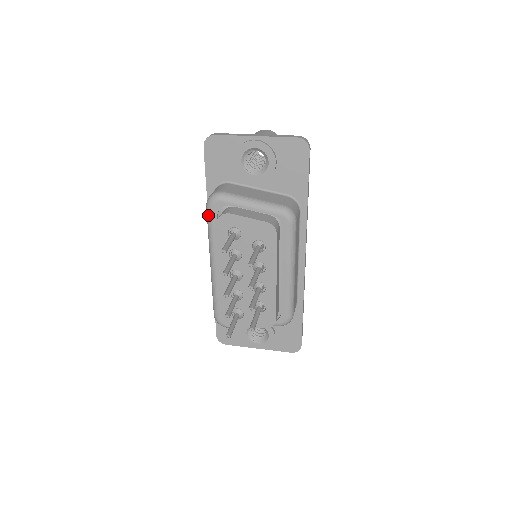
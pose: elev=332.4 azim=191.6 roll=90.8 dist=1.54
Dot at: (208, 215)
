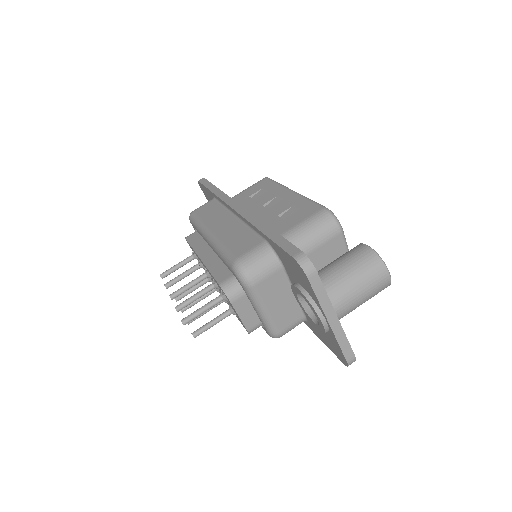
Dot at: (229, 262)
